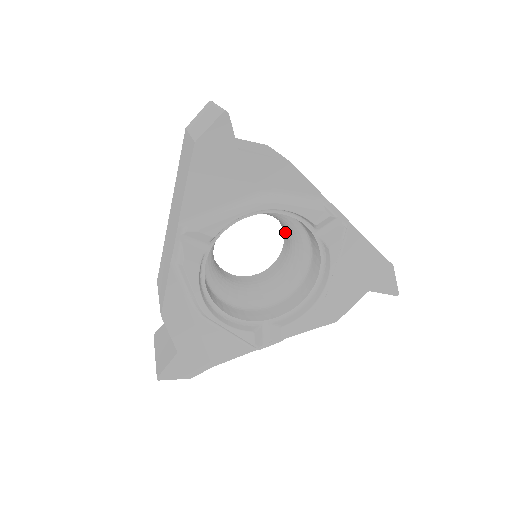
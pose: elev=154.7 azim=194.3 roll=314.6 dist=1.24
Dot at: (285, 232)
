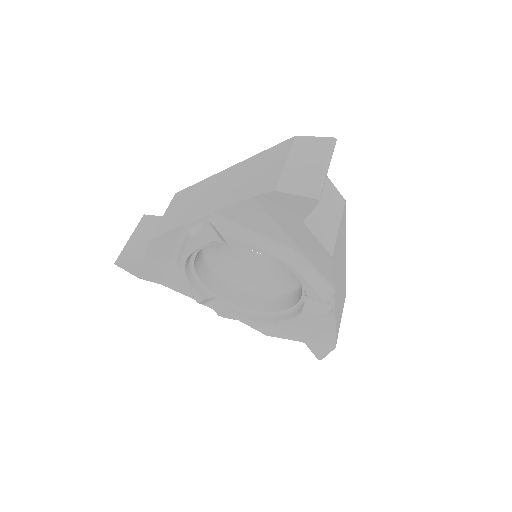
Dot at: occluded
